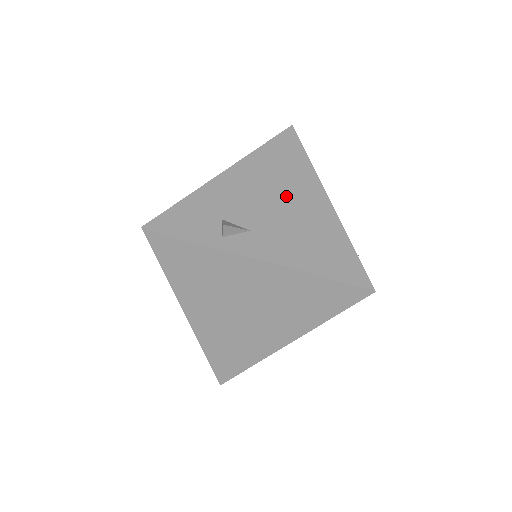
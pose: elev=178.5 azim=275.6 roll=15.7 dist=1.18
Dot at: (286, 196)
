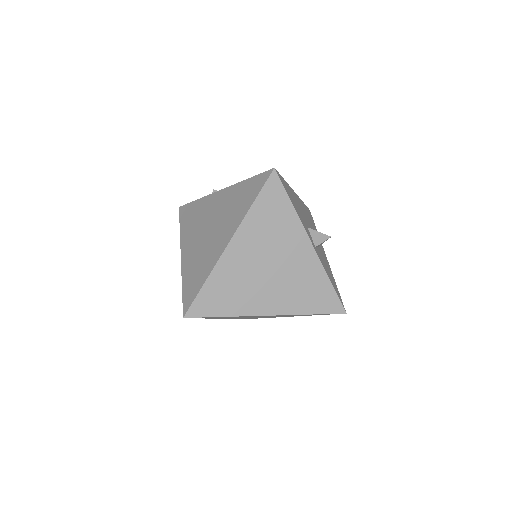
Dot at: occluded
